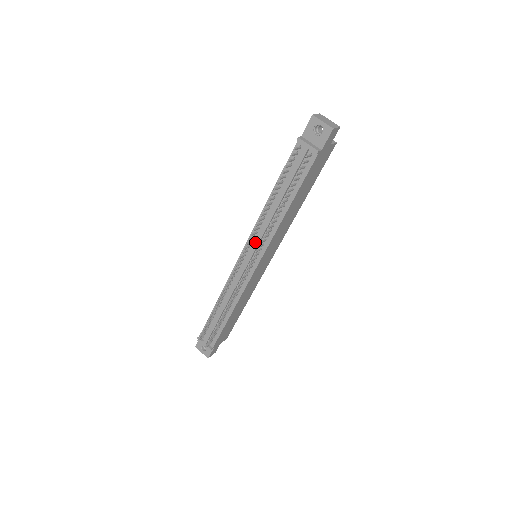
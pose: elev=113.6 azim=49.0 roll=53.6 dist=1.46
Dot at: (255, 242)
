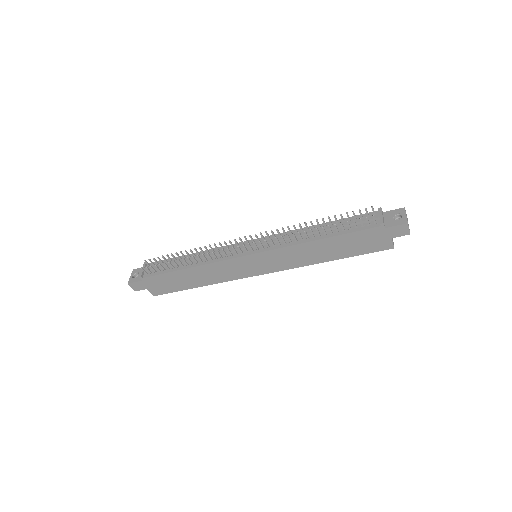
Dot at: (272, 239)
